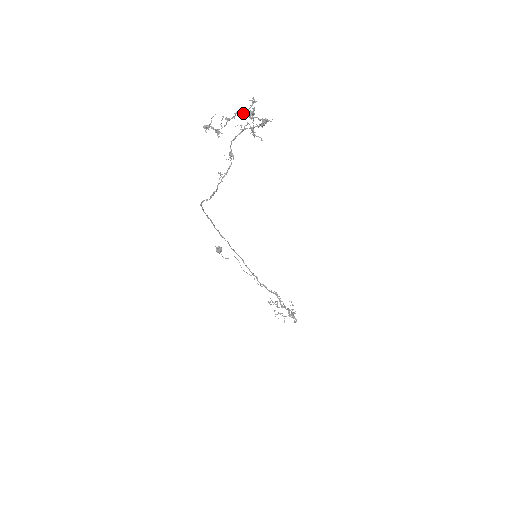
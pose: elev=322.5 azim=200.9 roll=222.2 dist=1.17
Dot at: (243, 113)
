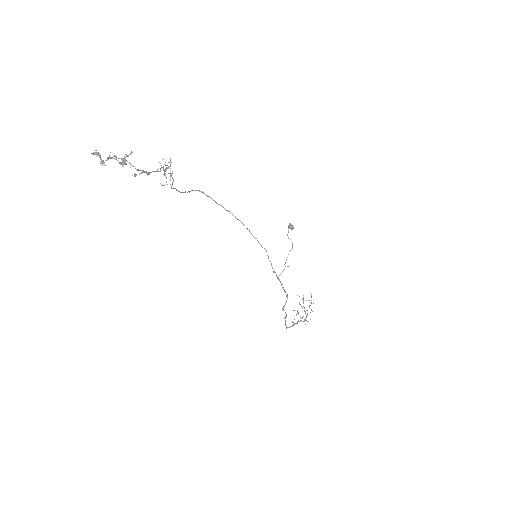
Dot at: occluded
